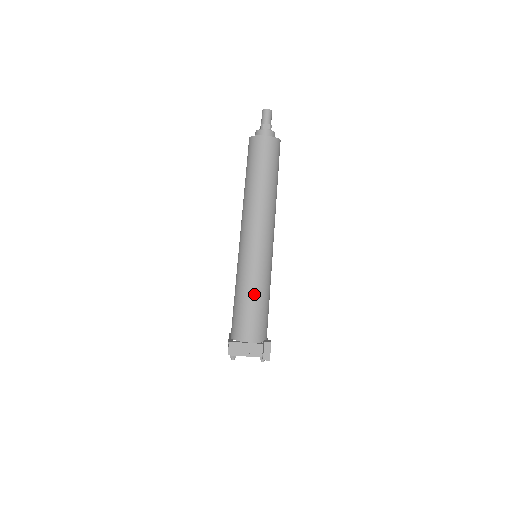
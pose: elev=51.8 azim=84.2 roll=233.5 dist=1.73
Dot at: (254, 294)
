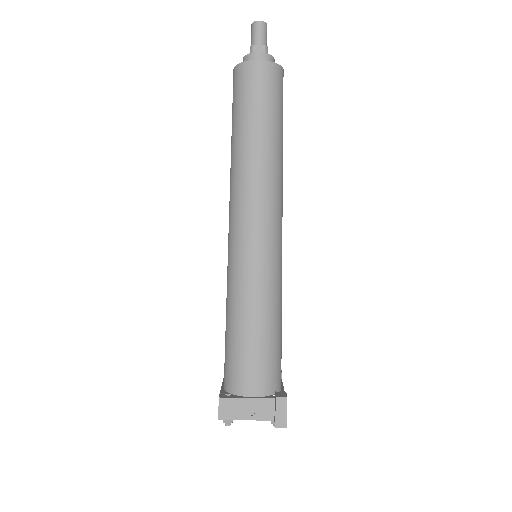
Dot at: (255, 318)
